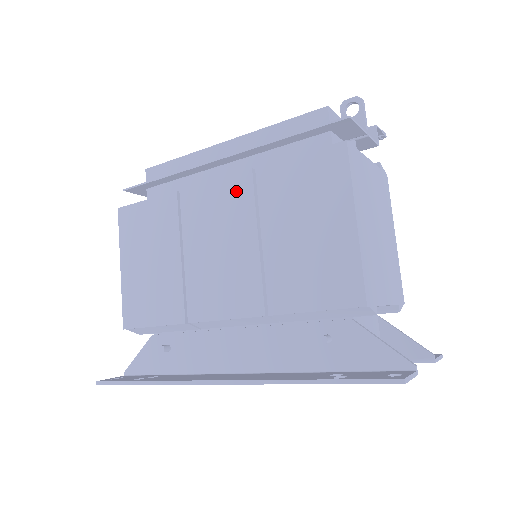
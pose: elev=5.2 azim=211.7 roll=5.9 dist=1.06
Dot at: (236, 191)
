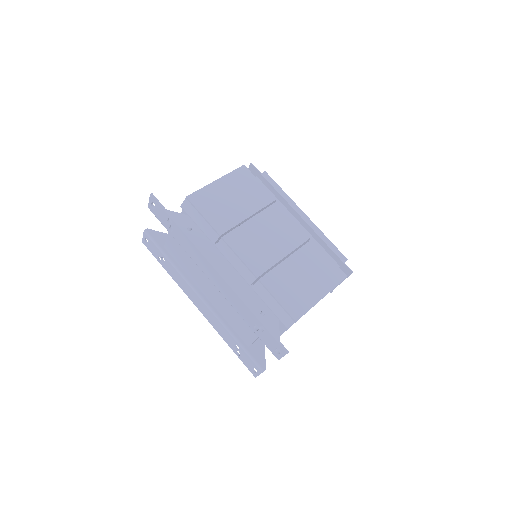
Dot at: (297, 234)
